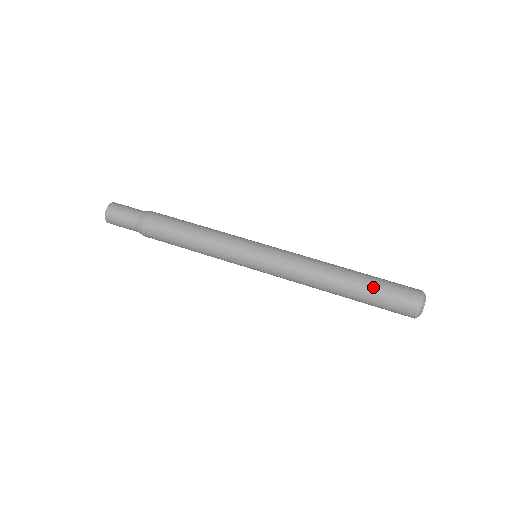
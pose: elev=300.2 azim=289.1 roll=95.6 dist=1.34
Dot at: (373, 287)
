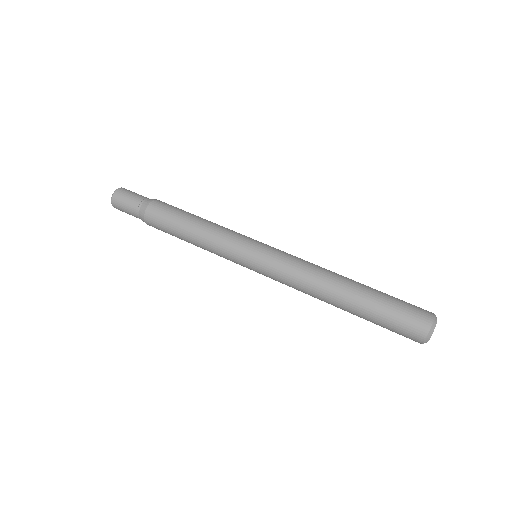
Dot at: (381, 293)
